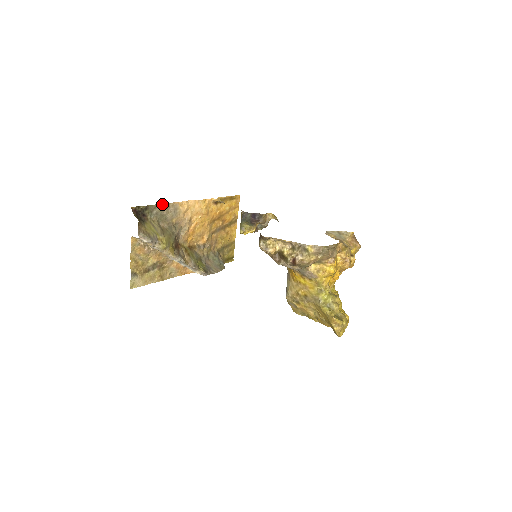
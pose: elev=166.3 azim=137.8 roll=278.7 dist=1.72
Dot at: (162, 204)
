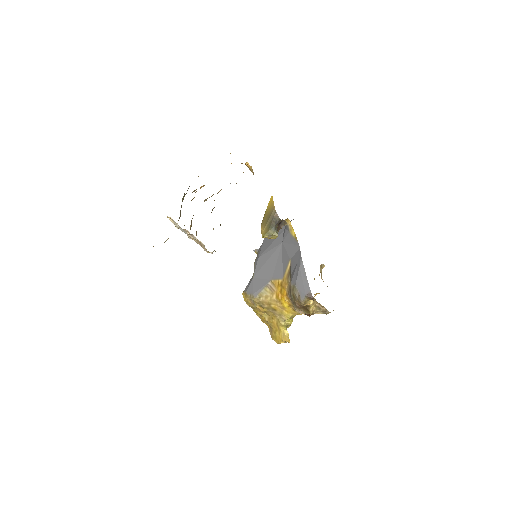
Dot at: occluded
